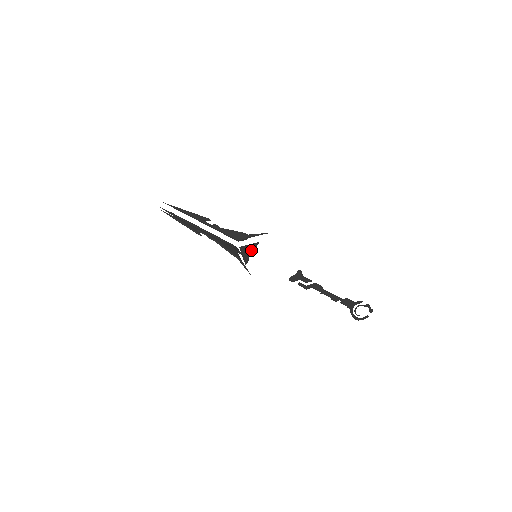
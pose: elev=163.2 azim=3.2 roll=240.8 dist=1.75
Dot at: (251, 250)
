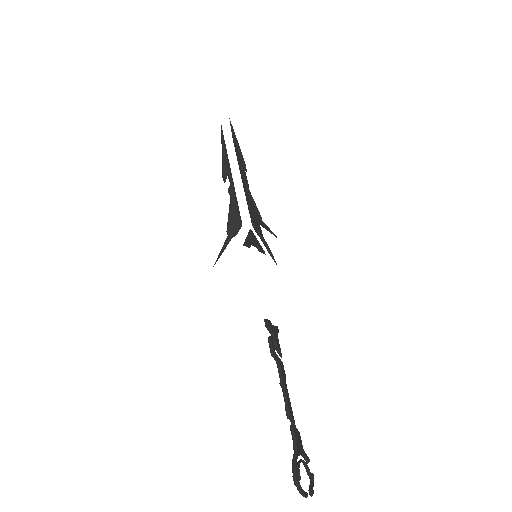
Dot at: (256, 247)
